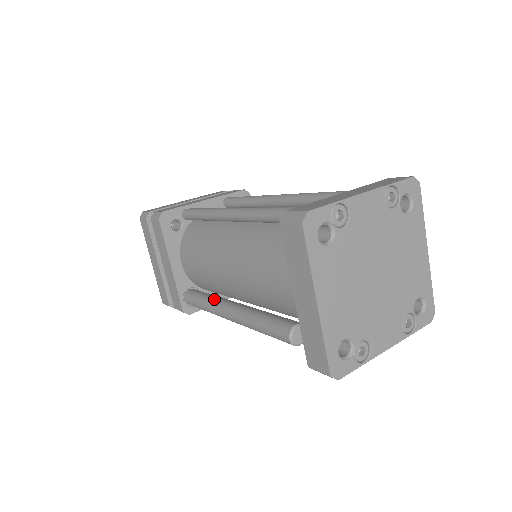
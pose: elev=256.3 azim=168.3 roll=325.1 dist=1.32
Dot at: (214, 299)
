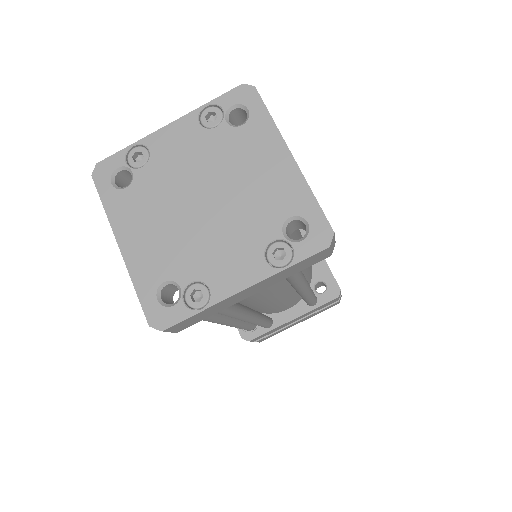
Dot at: occluded
